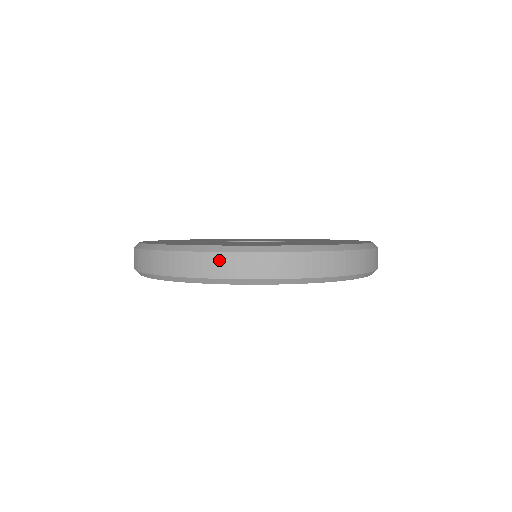
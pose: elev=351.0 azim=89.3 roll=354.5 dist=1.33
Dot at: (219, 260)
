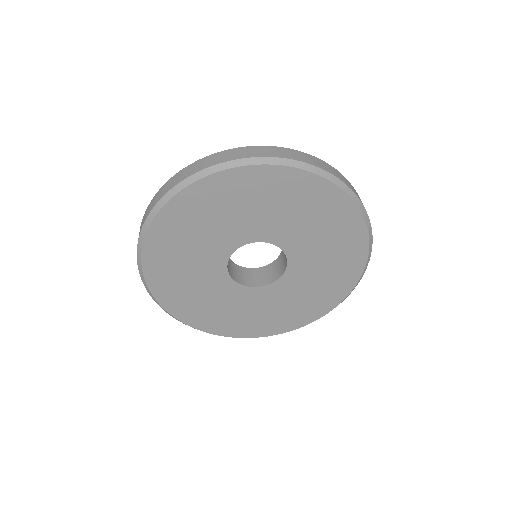
Dot at: (334, 170)
